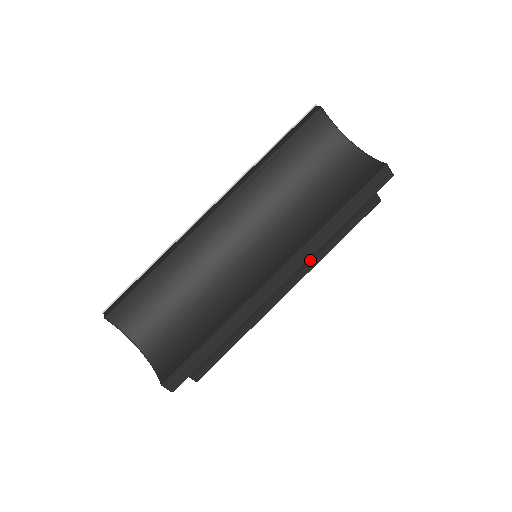
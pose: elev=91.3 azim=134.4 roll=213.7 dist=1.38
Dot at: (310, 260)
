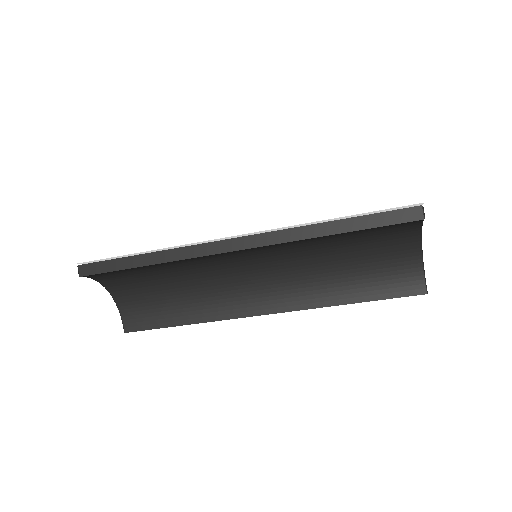
Dot at: occluded
